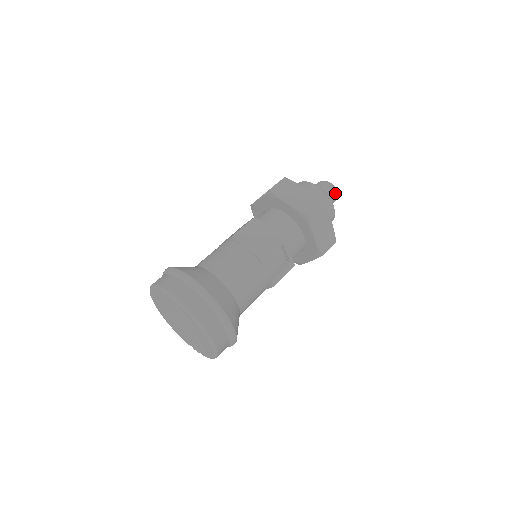
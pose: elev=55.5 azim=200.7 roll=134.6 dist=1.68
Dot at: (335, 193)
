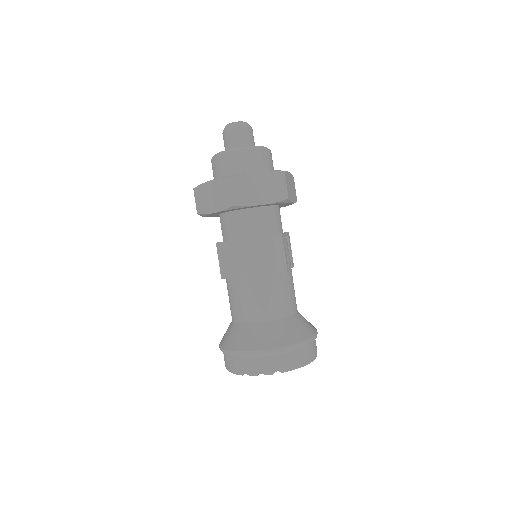
Dot at: (251, 129)
